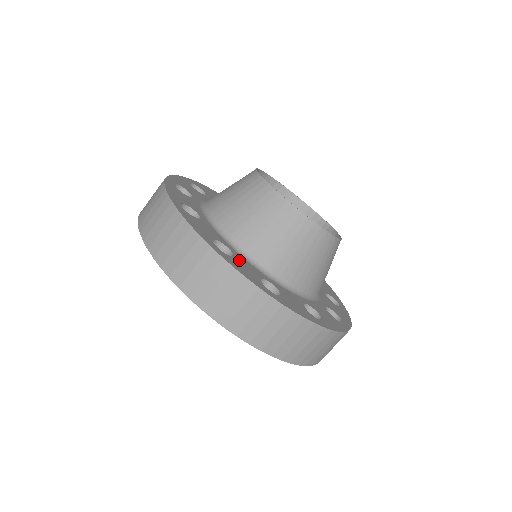
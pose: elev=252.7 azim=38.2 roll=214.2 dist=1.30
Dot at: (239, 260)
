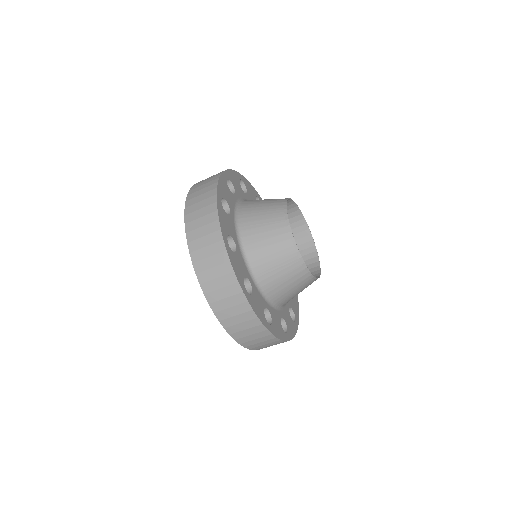
Dot at: (229, 219)
